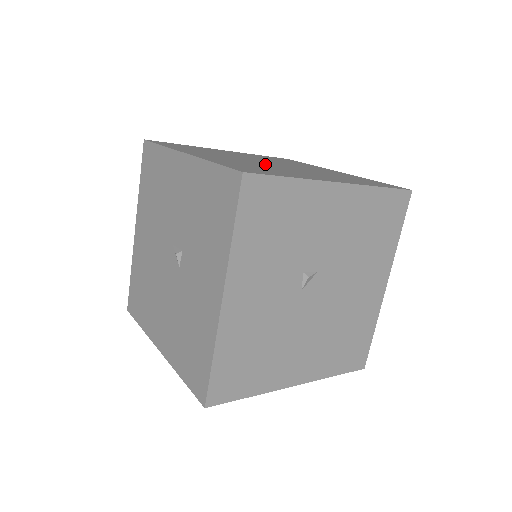
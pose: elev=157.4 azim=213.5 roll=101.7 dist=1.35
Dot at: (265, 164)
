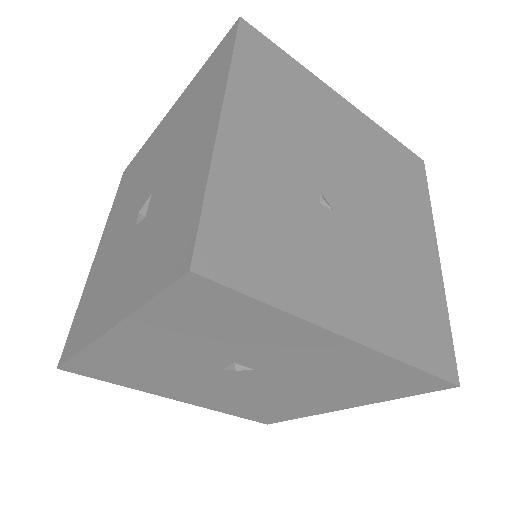
Dot at: (322, 203)
